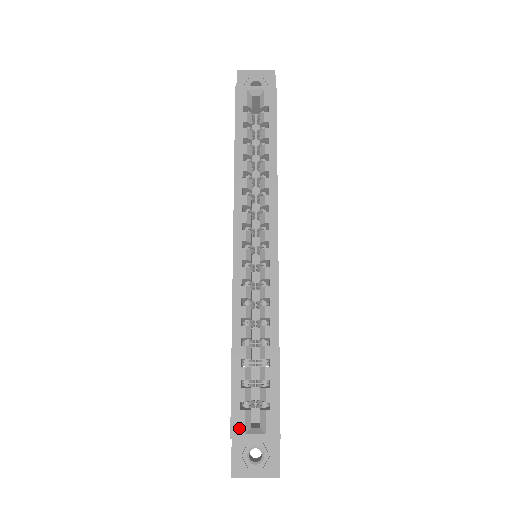
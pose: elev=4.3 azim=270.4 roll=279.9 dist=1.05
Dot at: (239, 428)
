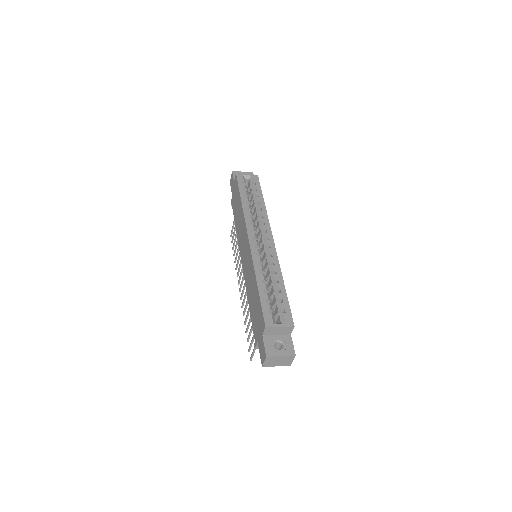
Dot at: (269, 321)
